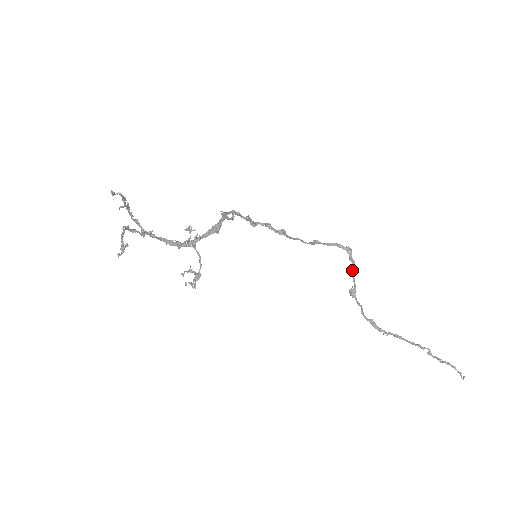
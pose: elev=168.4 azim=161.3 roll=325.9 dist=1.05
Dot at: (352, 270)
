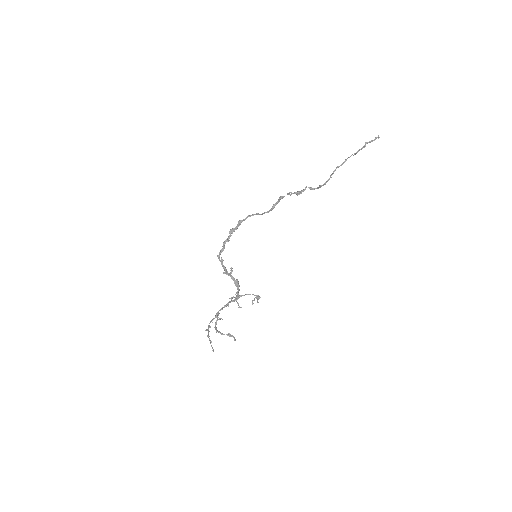
Dot at: occluded
